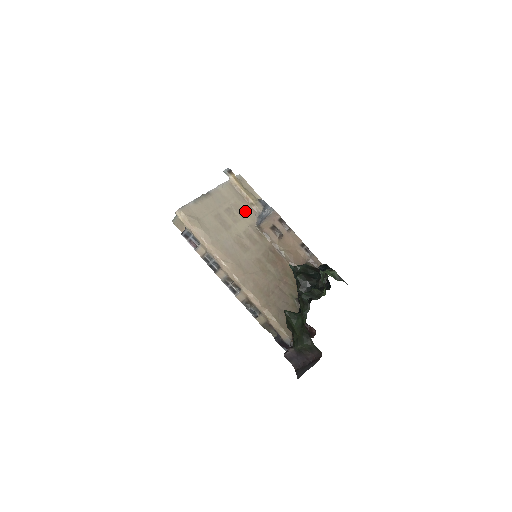
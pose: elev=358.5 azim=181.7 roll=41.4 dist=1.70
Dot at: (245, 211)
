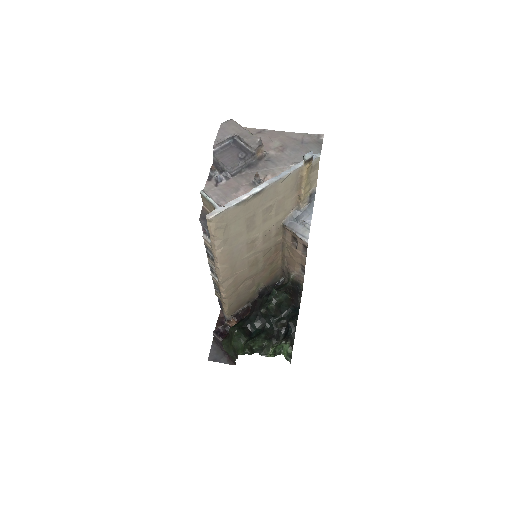
Dot at: (285, 206)
